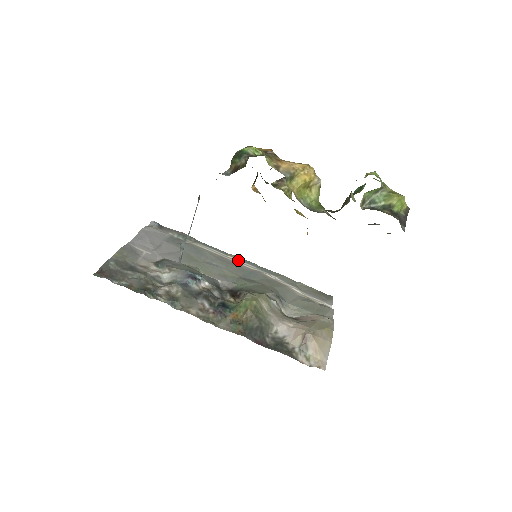
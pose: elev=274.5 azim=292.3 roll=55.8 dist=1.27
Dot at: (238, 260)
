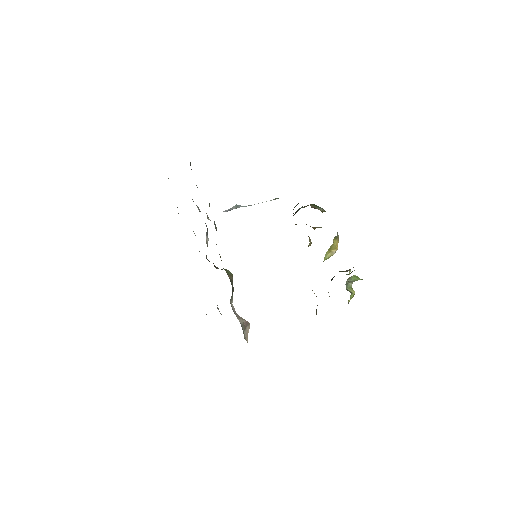
Dot at: occluded
